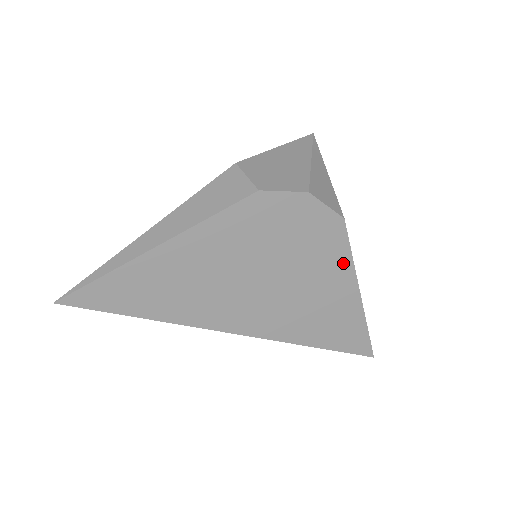
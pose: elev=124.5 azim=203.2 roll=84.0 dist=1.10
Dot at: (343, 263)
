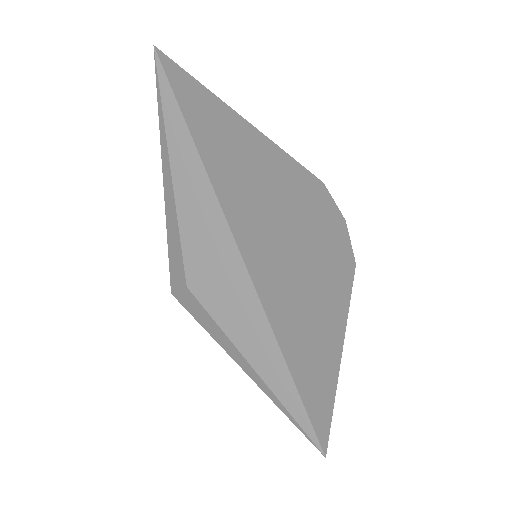
Dot at: (343, 298)
